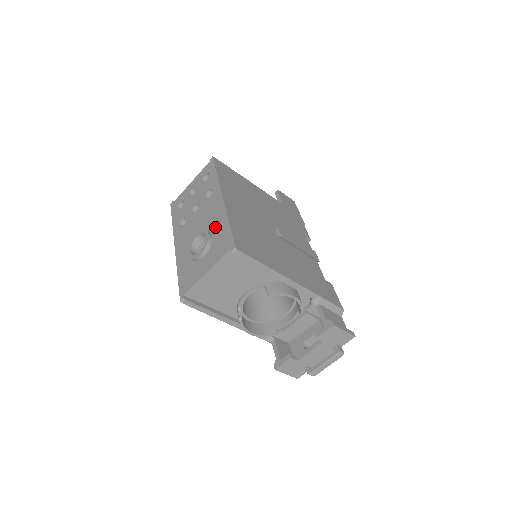
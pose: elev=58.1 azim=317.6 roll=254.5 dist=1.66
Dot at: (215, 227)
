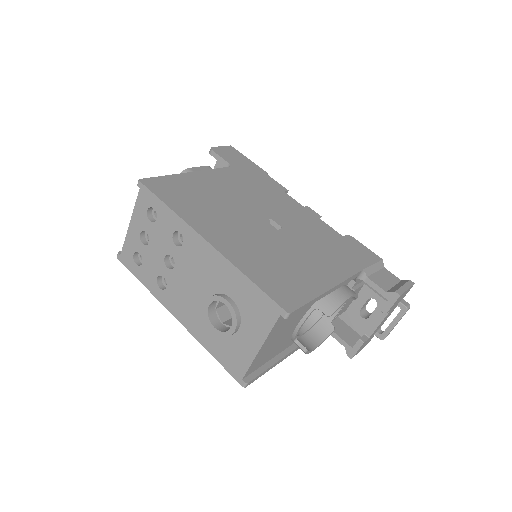
Dot at: (228, 287)
